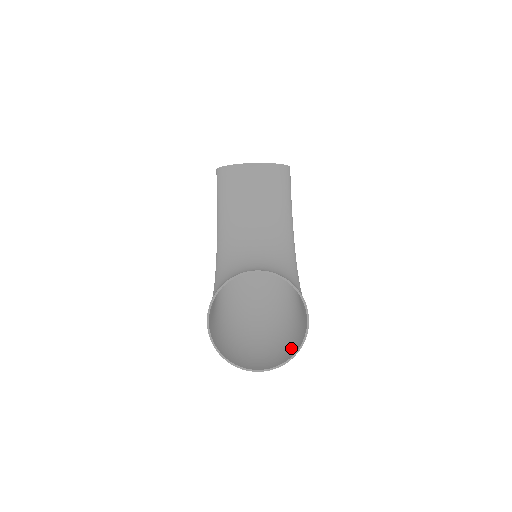
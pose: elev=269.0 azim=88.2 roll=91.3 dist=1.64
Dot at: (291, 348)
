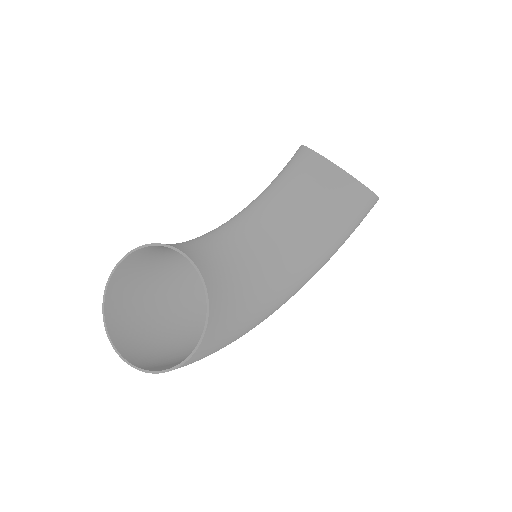
Dot at: (174, 365)
